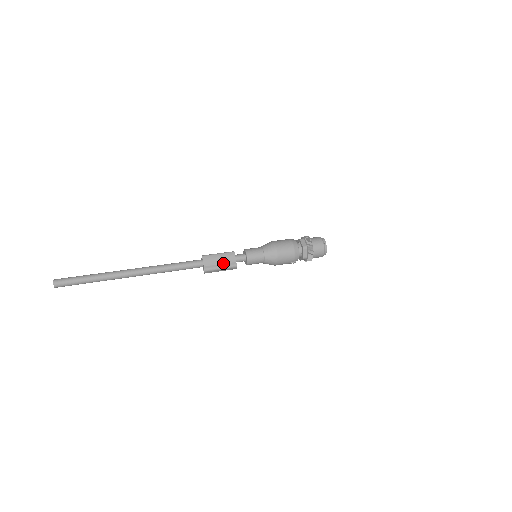
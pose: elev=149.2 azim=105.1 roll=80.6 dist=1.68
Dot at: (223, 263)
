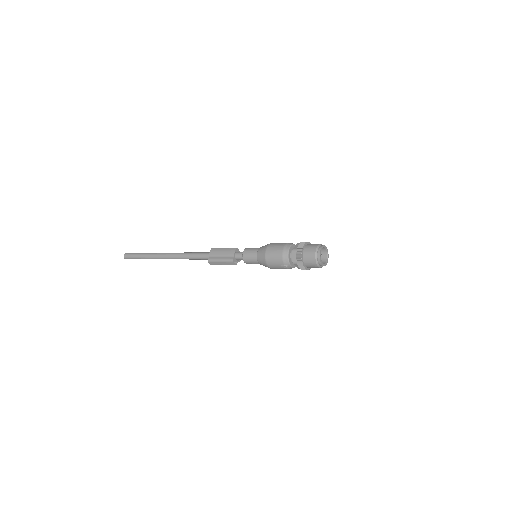
Dot at: (224, 256)
